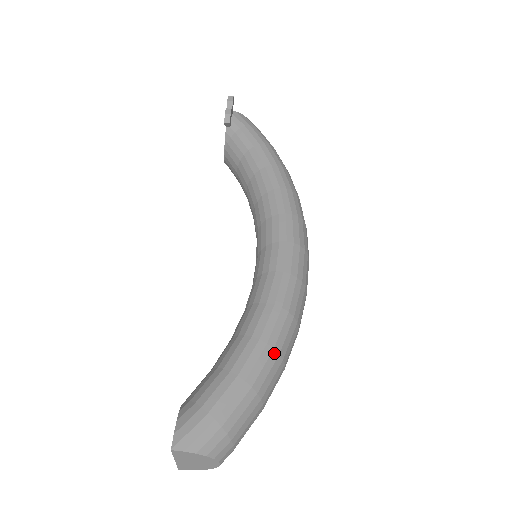
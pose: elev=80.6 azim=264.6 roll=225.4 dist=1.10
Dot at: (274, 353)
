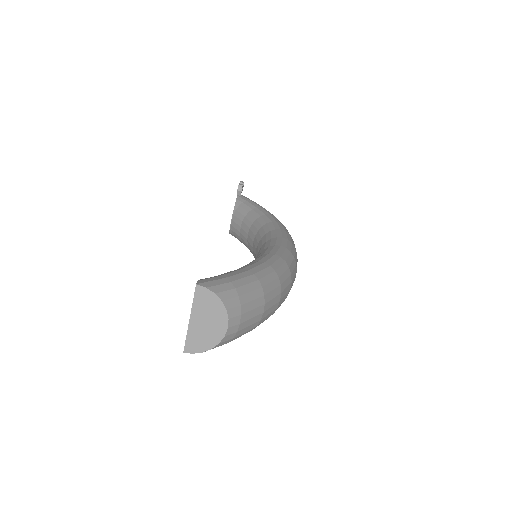
Dot at: (275, 273)
